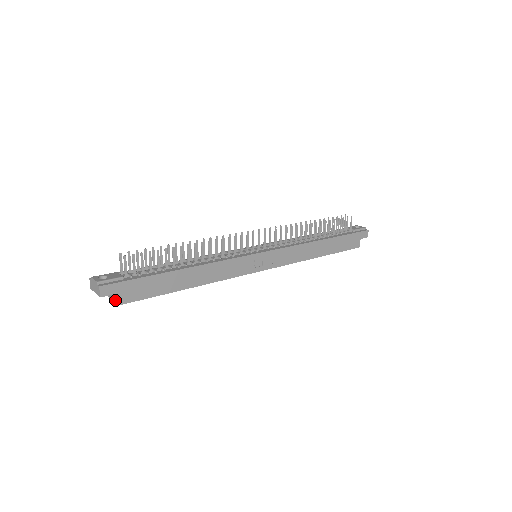
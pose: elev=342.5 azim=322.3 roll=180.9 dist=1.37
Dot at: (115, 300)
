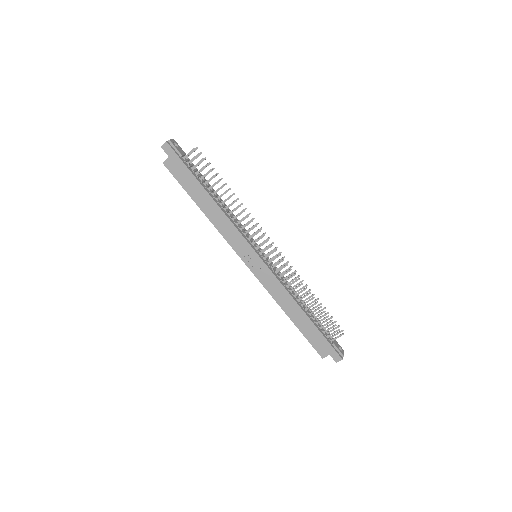
Dot at: occluded
